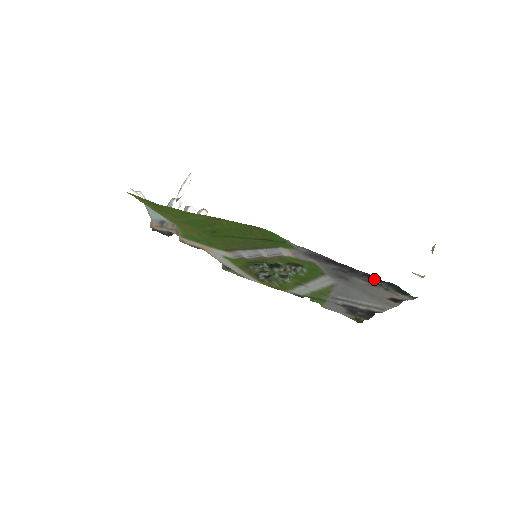
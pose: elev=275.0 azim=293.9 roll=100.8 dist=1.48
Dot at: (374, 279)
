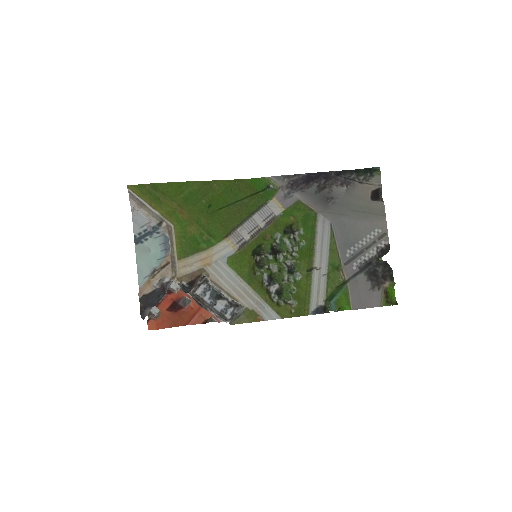
Dot at: (344, 174)
